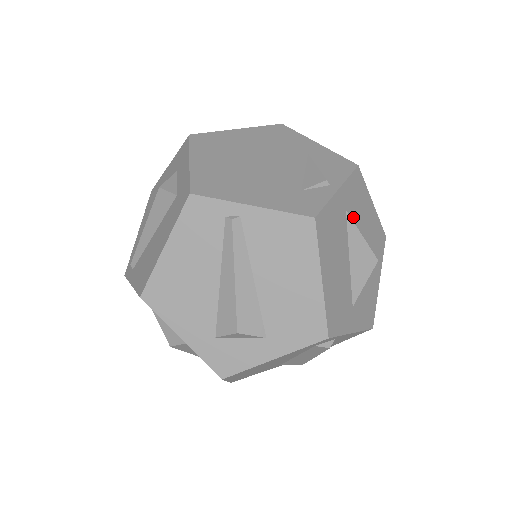
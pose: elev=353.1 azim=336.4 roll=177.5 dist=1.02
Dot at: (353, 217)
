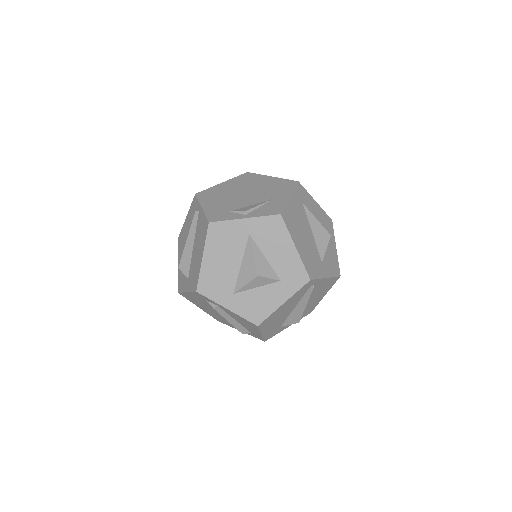
Dot at: (258, 242)
